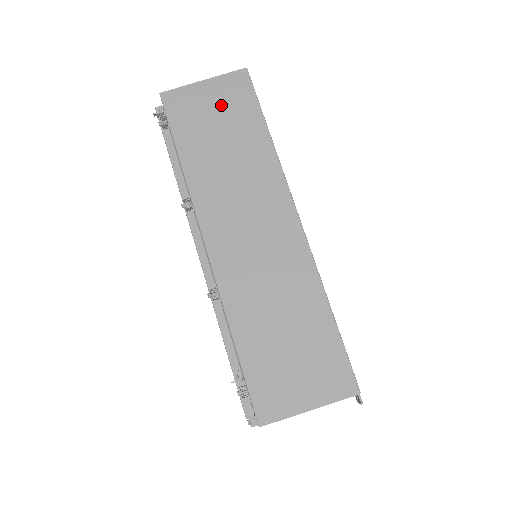
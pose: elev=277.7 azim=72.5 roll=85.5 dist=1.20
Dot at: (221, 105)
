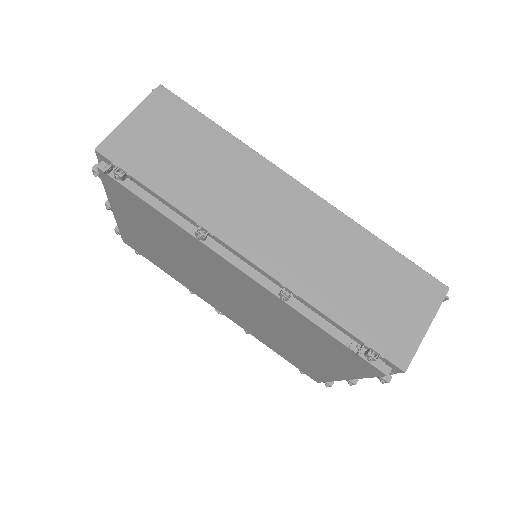
Dot at: (163, 129)
